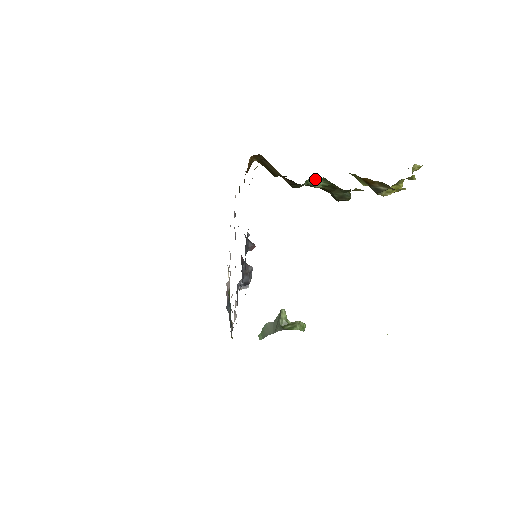
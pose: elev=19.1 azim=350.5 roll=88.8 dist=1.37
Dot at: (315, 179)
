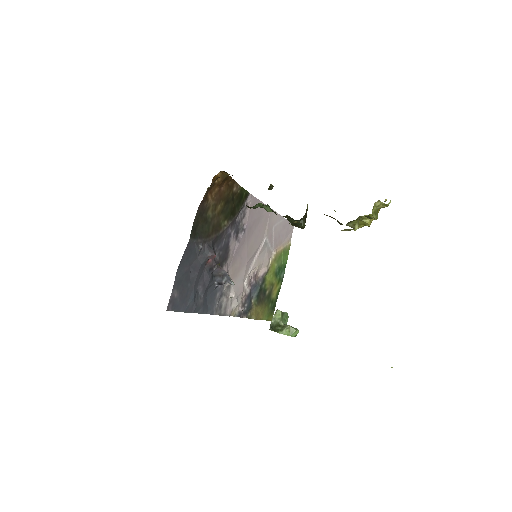
Dot at: (263, 204)
